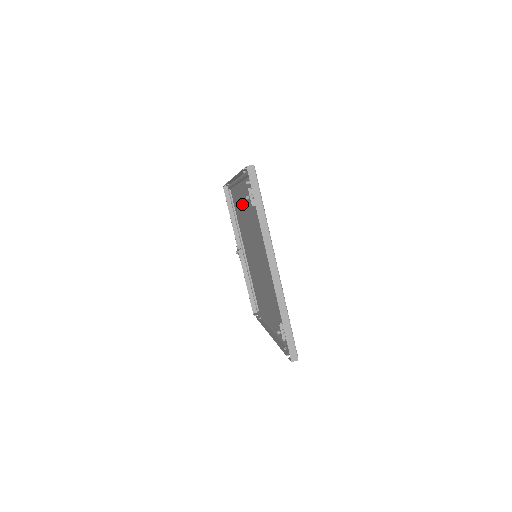
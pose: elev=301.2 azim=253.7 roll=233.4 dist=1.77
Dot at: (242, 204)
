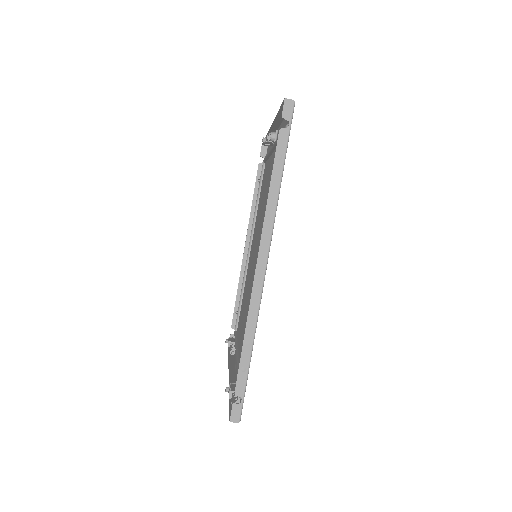
Dot at: occluded
